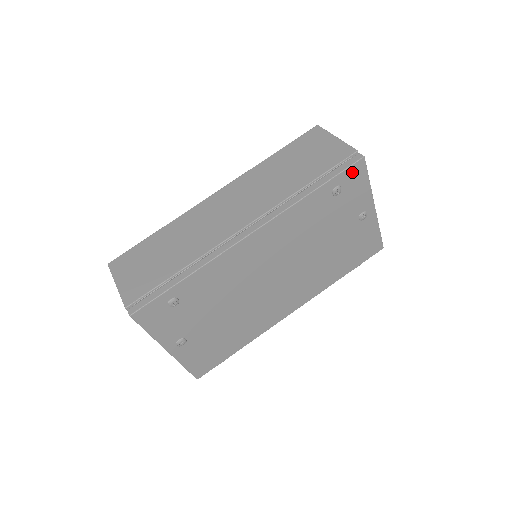
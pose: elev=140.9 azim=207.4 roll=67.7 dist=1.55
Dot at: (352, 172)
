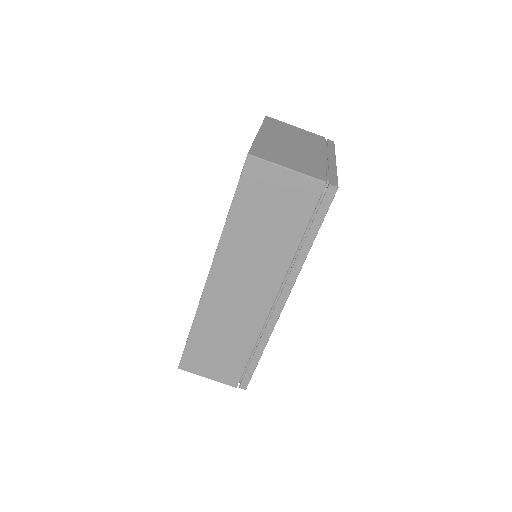
Dot at: occluded
